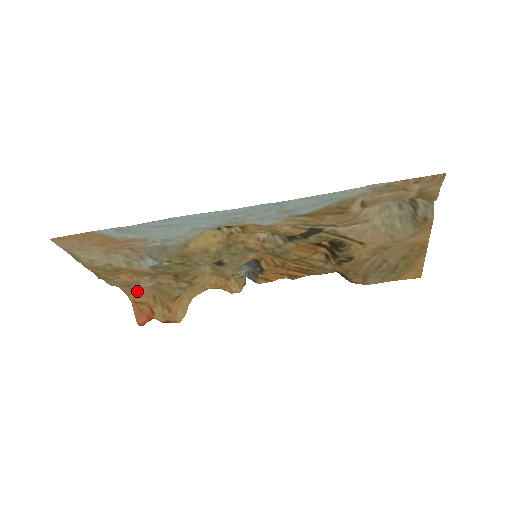
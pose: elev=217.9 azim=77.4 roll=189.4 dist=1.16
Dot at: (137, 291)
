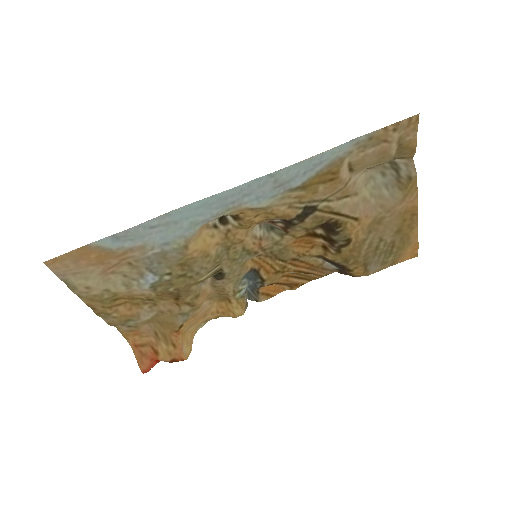
Dot at: (137, 329)
